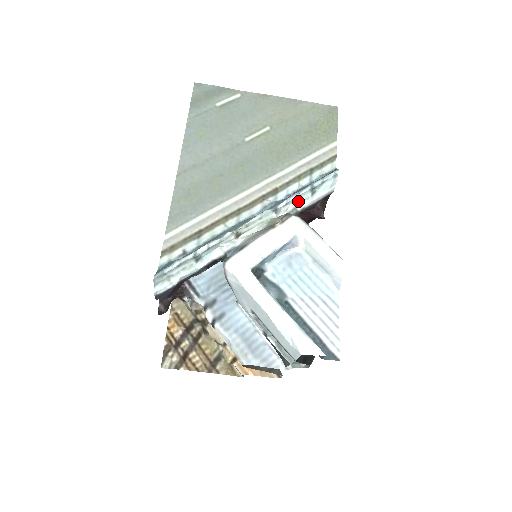
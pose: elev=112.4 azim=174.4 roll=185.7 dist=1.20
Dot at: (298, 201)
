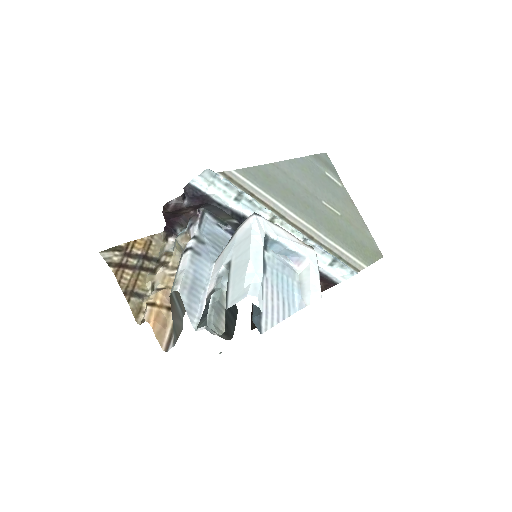
Dot at: (319, 256)
